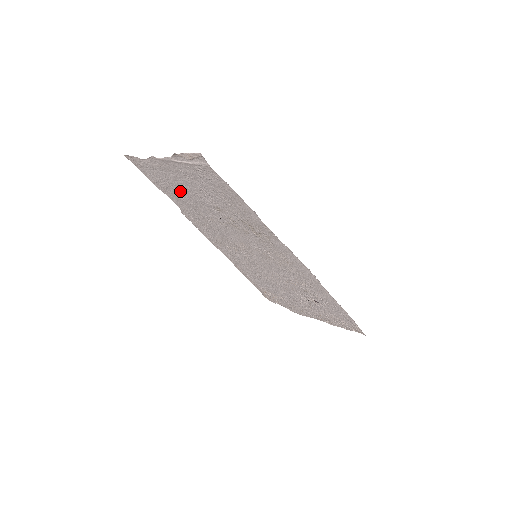
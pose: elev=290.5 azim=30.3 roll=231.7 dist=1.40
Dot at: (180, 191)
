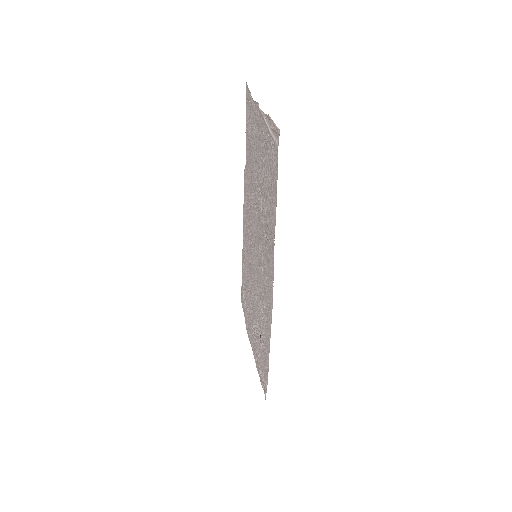
Dot at: (254, 150)
